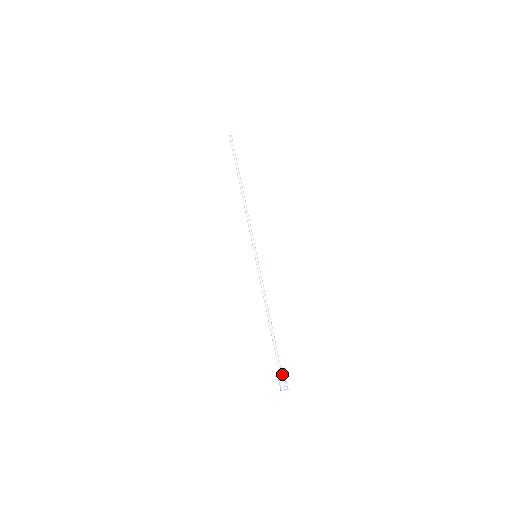
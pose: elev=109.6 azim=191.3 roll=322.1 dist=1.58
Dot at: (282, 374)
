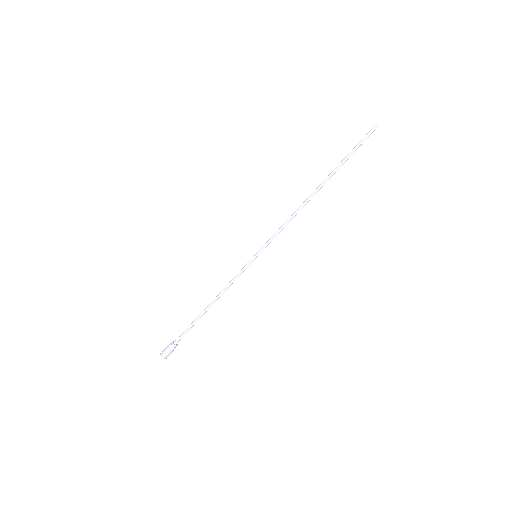
Dot at: (173, 349)
